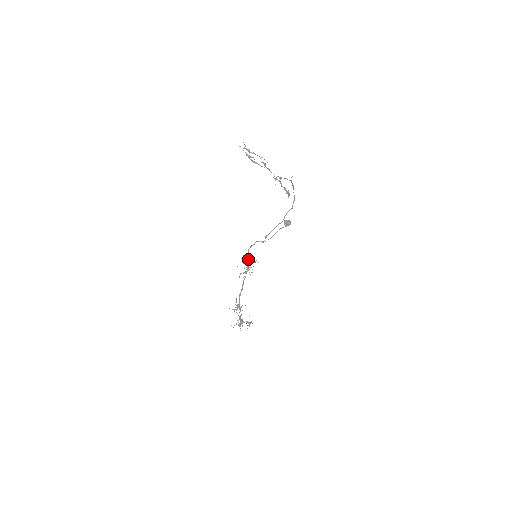
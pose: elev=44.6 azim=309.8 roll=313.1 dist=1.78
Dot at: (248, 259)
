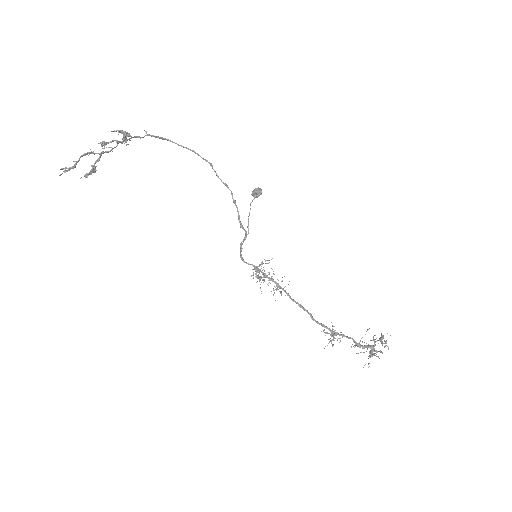
Dot at: (257, 271)
